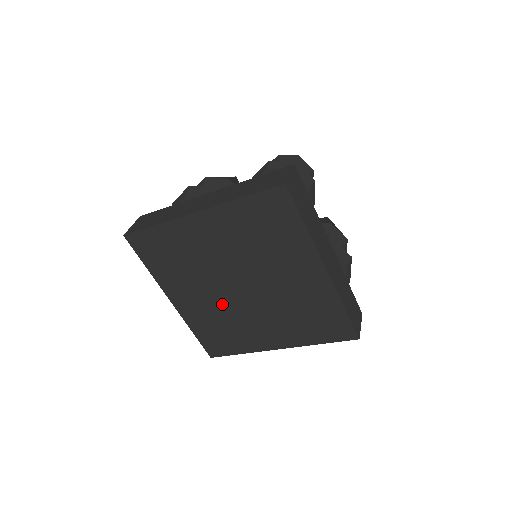
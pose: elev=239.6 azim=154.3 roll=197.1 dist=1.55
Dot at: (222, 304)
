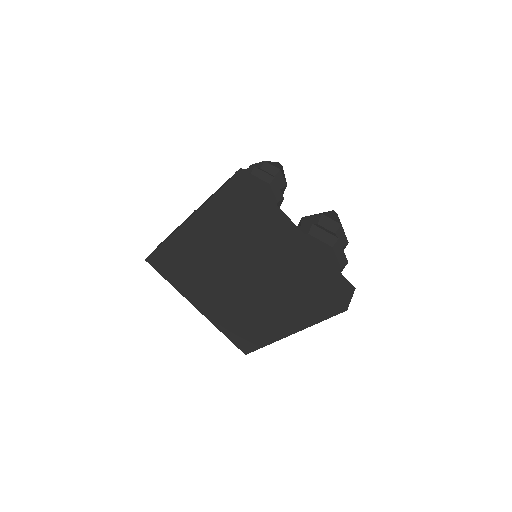
Dot at: (231, 302)
